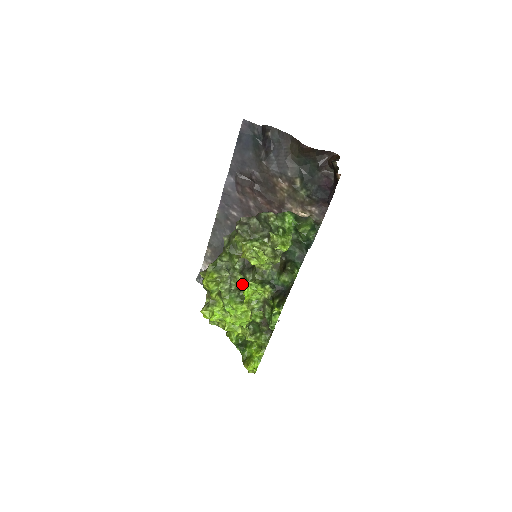
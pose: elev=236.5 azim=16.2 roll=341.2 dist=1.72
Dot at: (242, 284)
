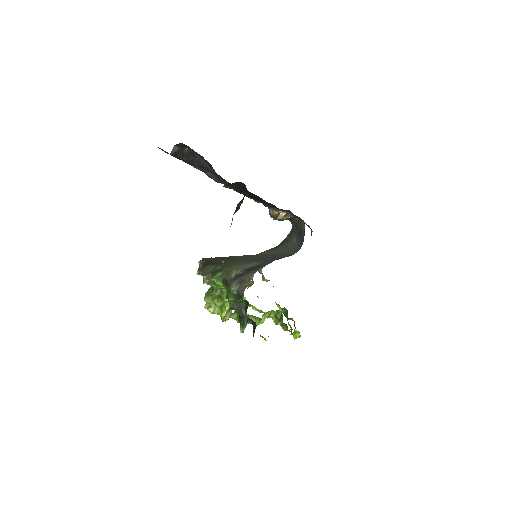
Dot at: occluded
